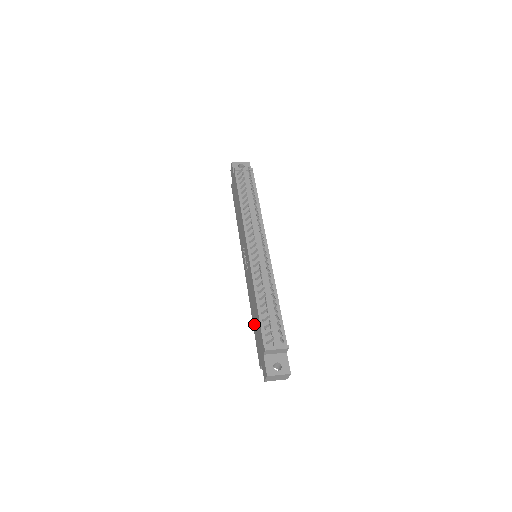
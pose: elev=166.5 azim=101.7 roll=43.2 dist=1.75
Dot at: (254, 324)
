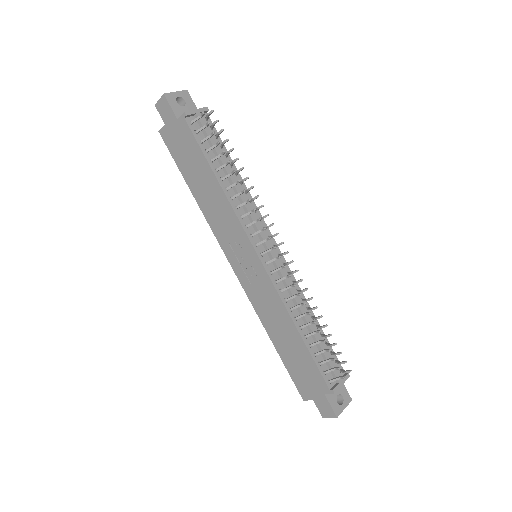
Dot at: (283, 351)
